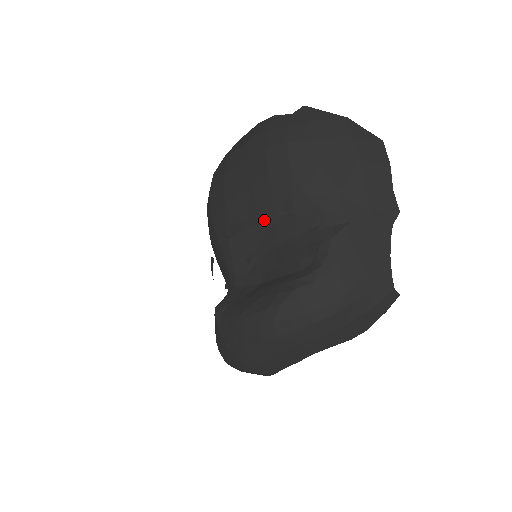
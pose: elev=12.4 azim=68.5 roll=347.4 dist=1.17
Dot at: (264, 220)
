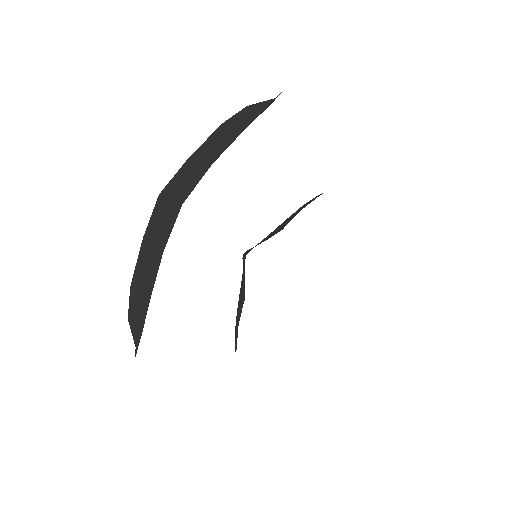
Dot at: occluded
